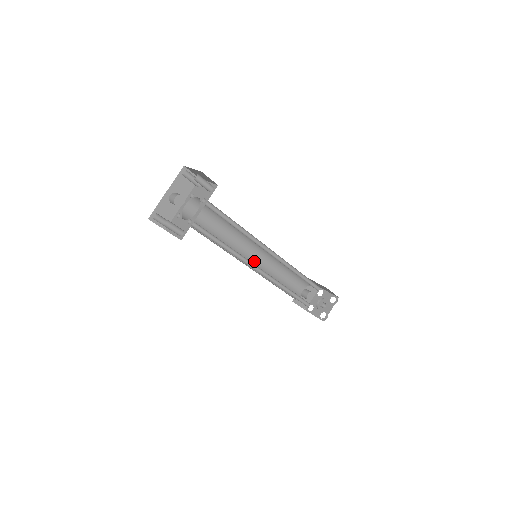
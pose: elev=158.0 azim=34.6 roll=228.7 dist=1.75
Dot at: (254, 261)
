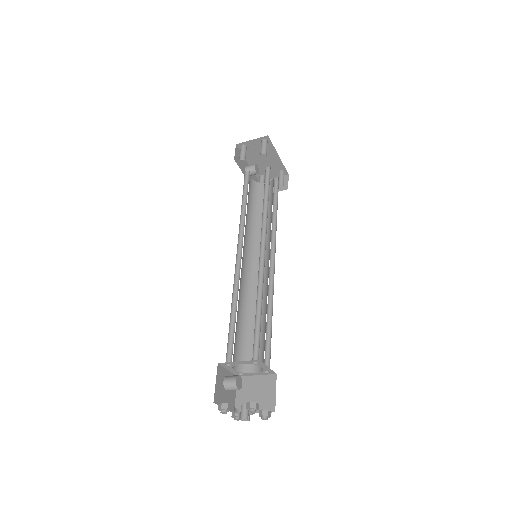
Dot at: occluded
